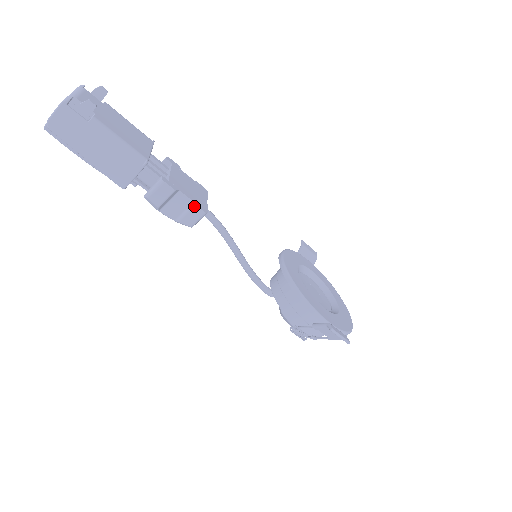
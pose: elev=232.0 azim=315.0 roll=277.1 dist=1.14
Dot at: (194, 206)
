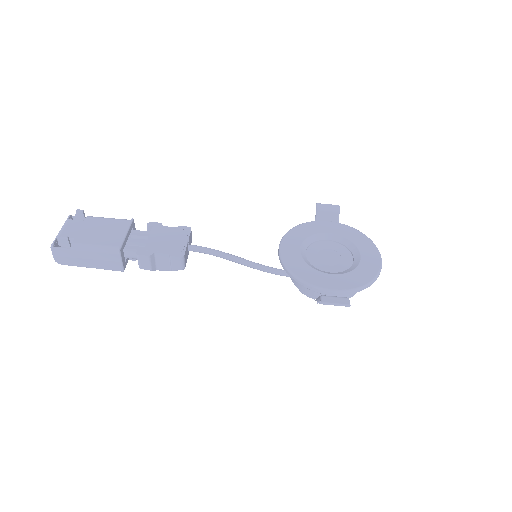
Dot at: (171, 257)
